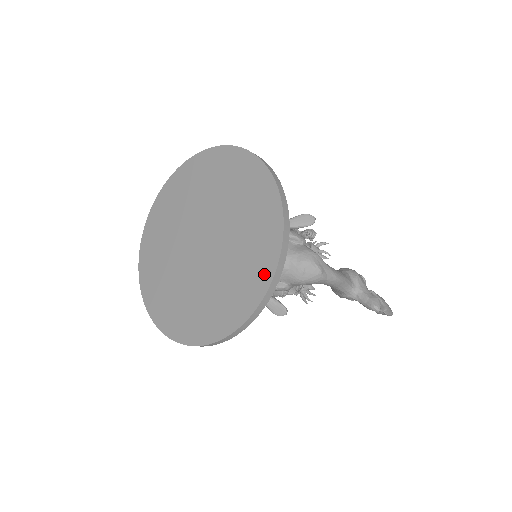
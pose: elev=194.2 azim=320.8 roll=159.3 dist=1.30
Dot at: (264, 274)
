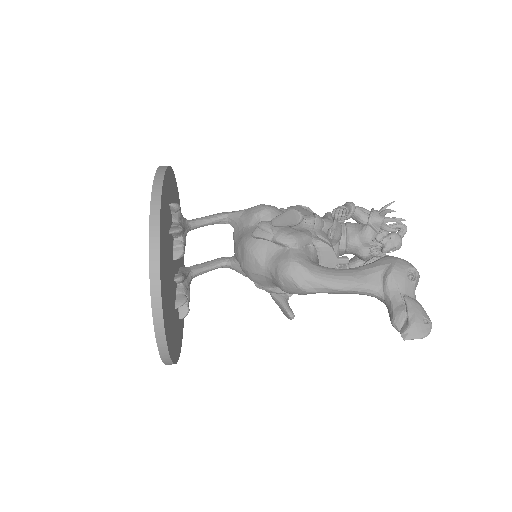
Dot at: occluded
